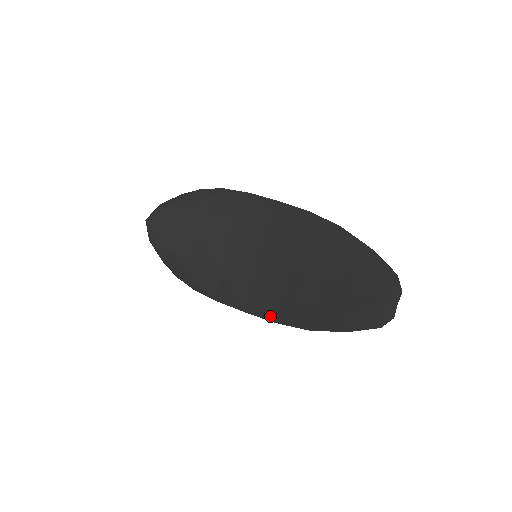
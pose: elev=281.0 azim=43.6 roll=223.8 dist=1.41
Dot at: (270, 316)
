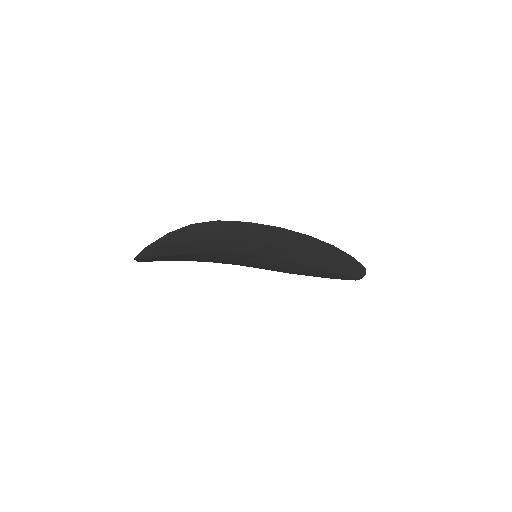
Dot at: (261, 268)
